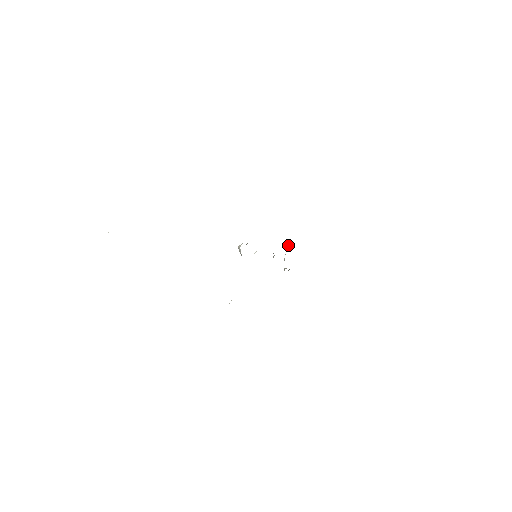
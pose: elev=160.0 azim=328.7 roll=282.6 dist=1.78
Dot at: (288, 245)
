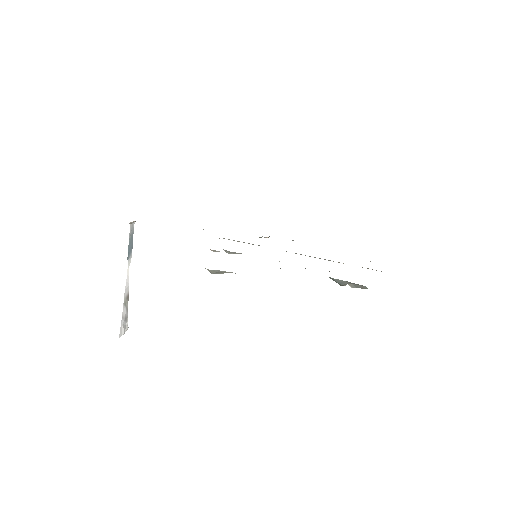
Dot at: occluded
